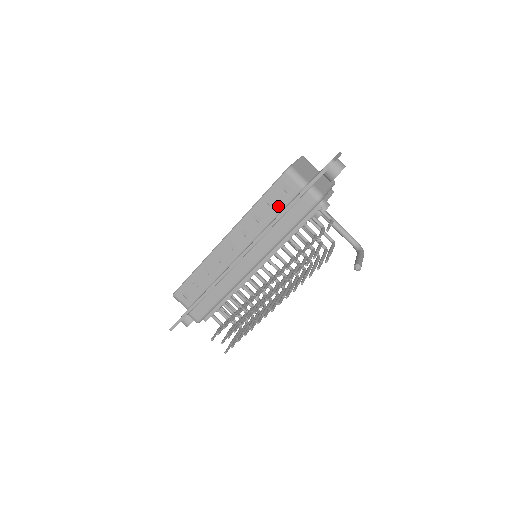
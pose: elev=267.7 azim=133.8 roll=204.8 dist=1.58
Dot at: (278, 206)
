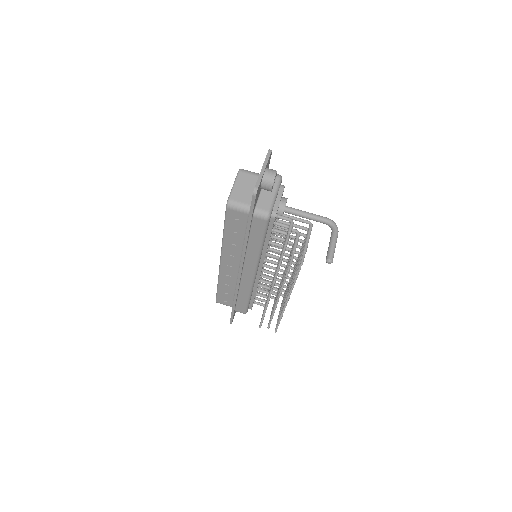
Dot at: (240, 231)
